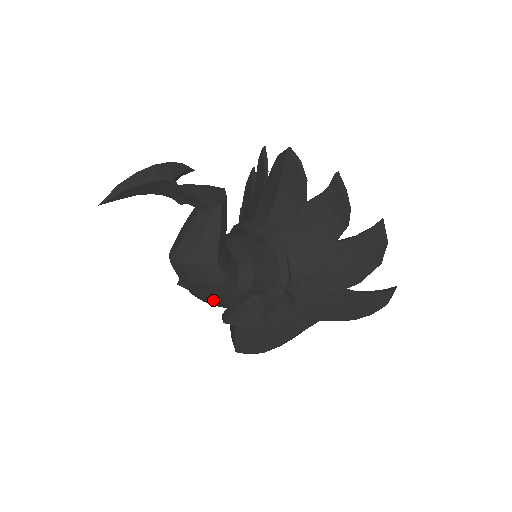
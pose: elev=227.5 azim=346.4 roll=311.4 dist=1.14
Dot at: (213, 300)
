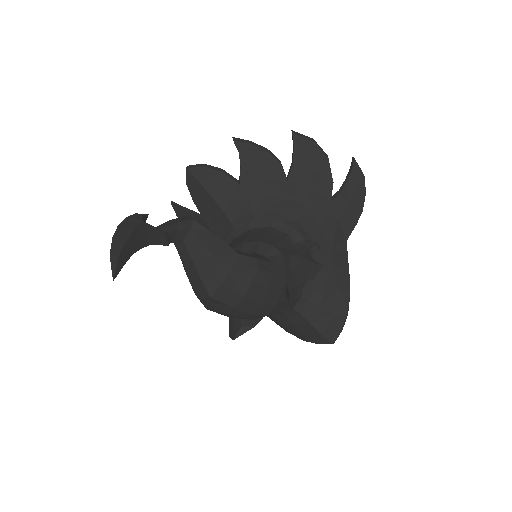
Dot at: (271, 296)
